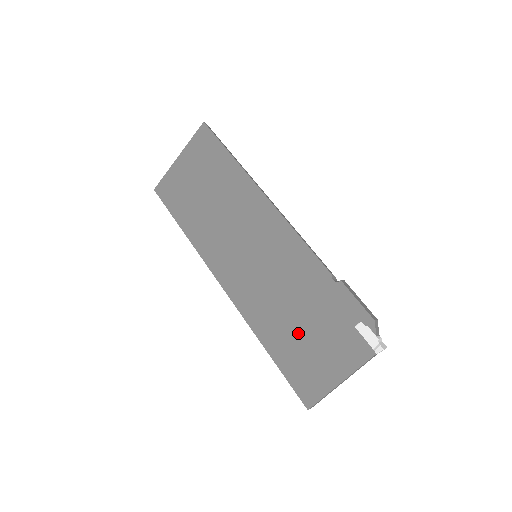
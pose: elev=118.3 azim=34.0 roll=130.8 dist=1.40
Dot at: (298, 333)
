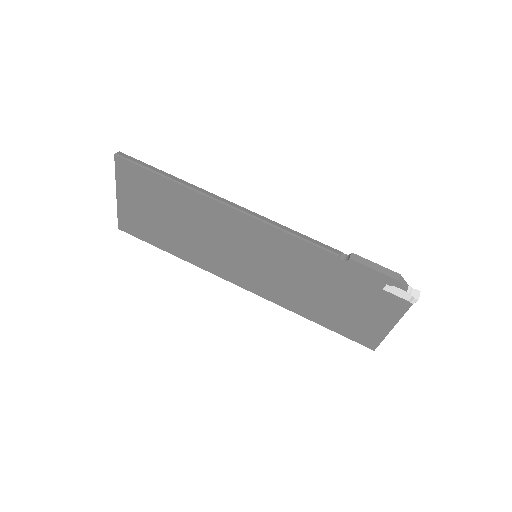
Dot at: (334, 305)
